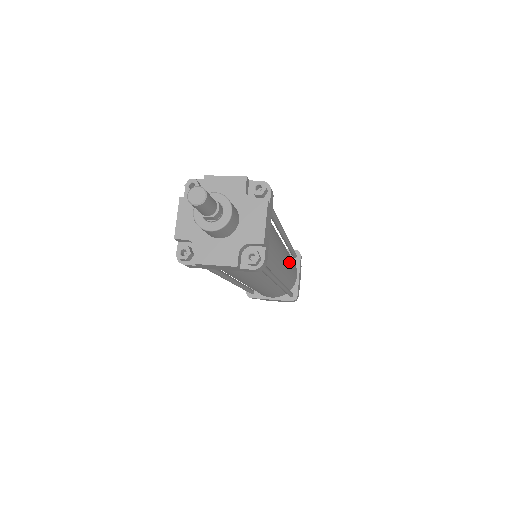
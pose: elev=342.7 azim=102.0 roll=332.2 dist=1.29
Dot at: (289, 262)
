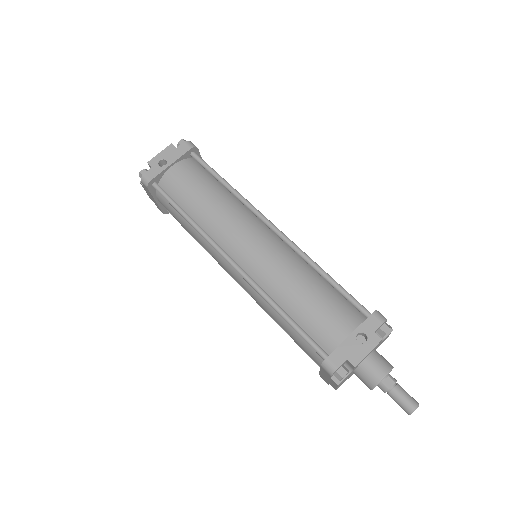
Dot at: occluded
